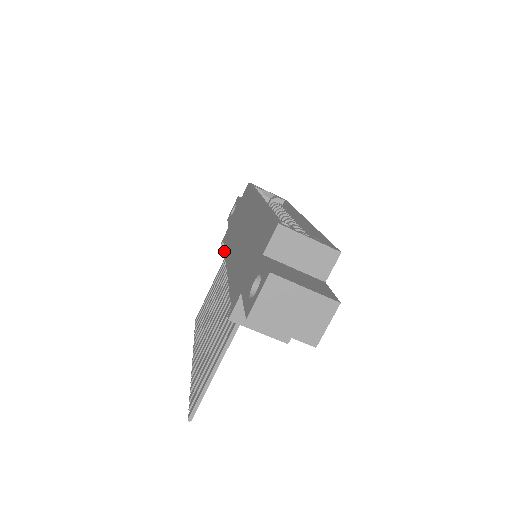
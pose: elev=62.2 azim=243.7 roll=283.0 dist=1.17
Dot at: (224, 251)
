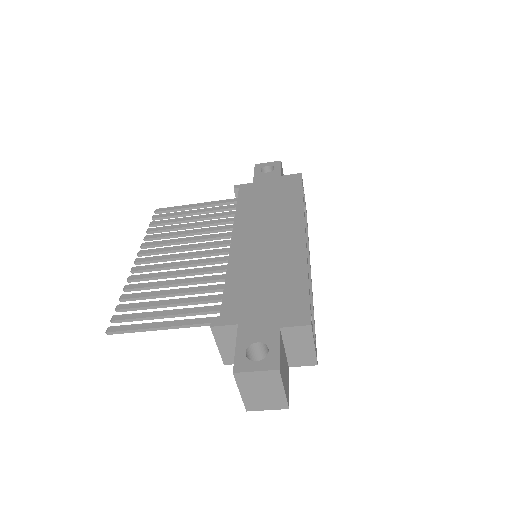
Dot at: (236, 211)
